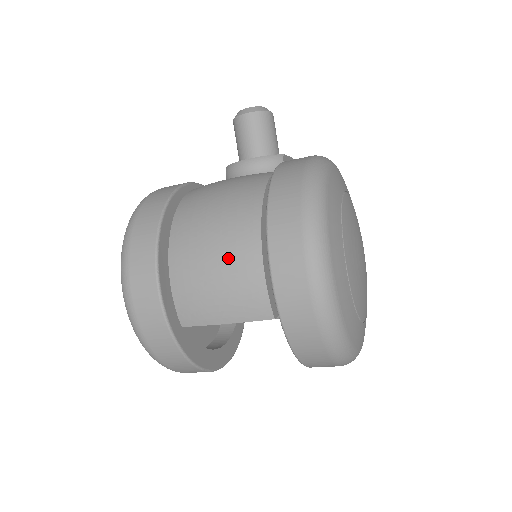
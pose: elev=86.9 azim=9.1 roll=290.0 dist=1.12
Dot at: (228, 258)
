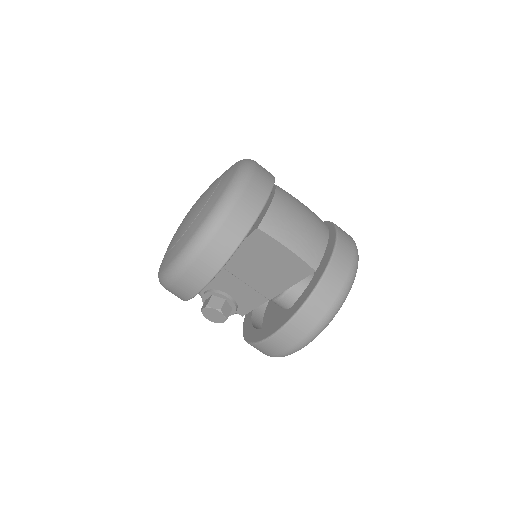
Dot at: (312, 223)
